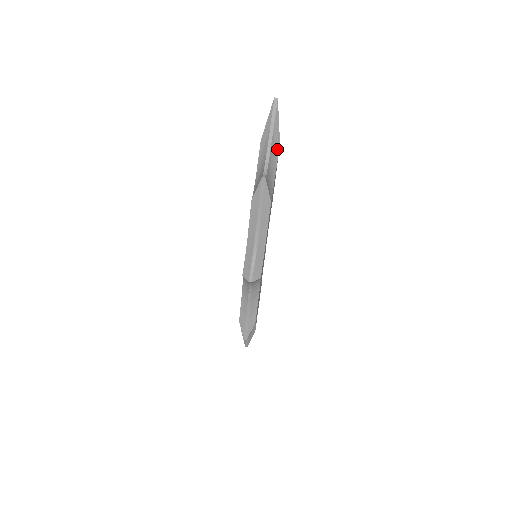
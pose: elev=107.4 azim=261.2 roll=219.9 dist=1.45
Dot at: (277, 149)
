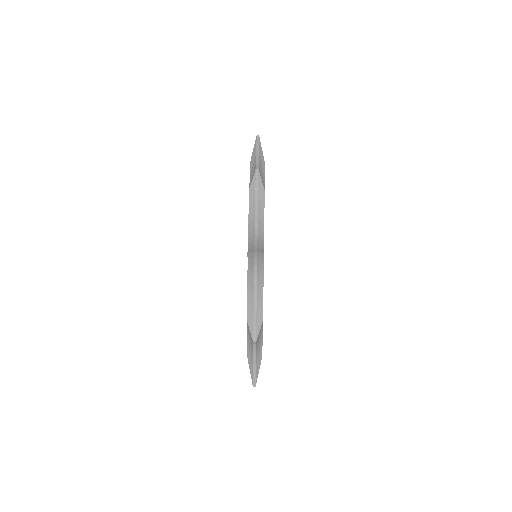
Dot at: (263, 166)
